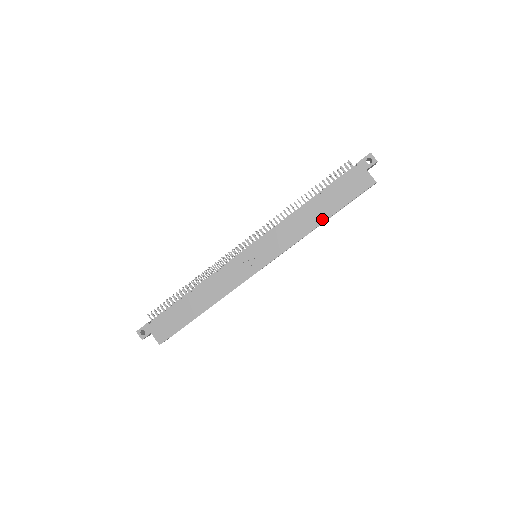
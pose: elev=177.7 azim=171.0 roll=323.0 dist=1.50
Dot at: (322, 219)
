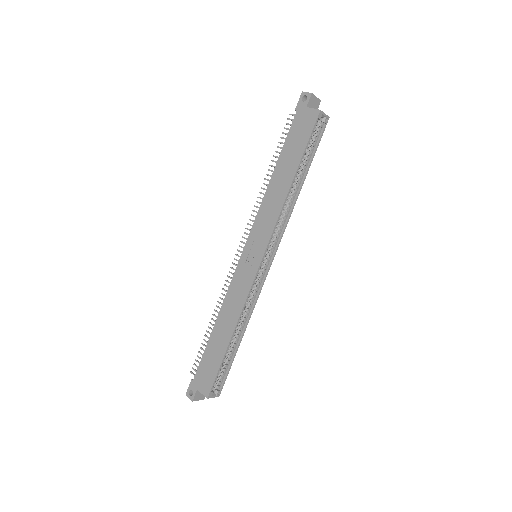
Dot at: (290, 178)
